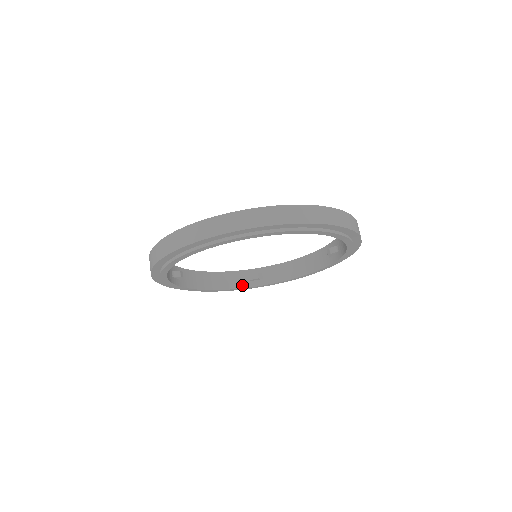
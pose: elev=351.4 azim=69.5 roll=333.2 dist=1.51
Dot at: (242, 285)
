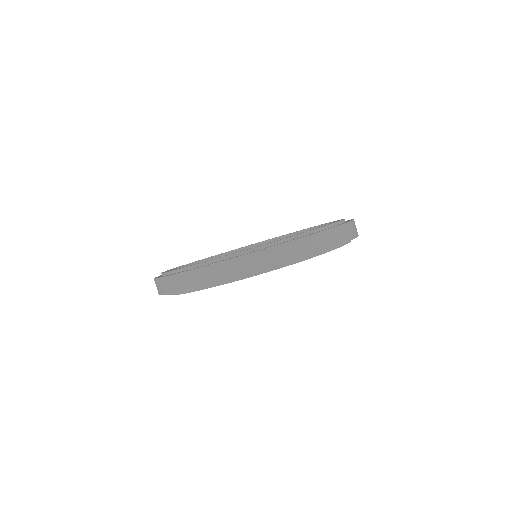
Dot at: occluded
